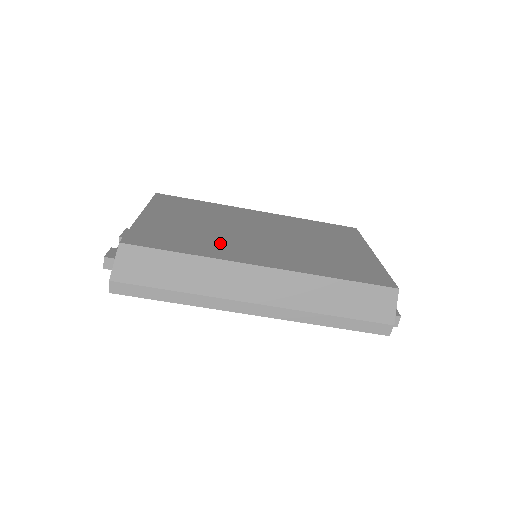
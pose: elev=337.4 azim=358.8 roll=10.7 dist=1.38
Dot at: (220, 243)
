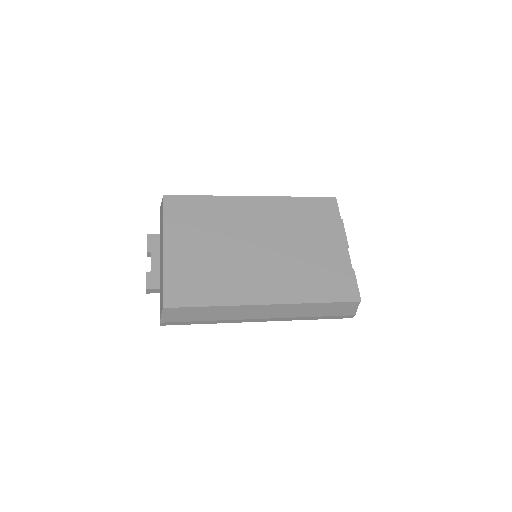
Dot at: (231, 278)
